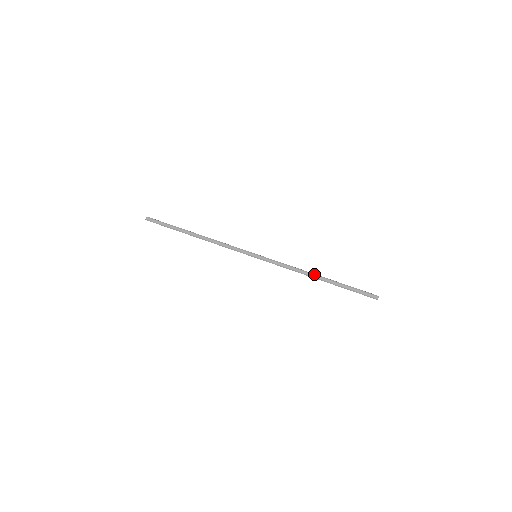
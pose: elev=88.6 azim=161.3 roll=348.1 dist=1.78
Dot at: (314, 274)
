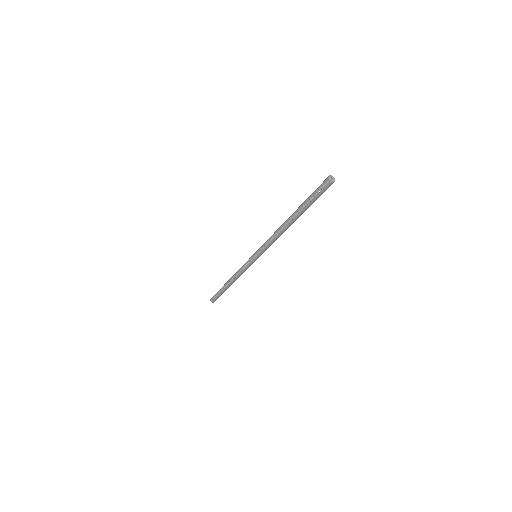
Dot at: occluded
